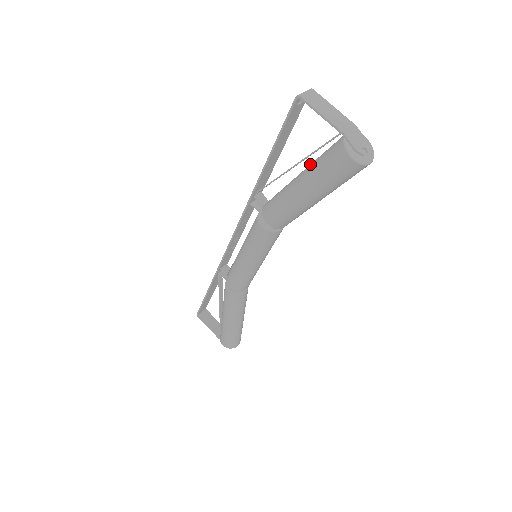
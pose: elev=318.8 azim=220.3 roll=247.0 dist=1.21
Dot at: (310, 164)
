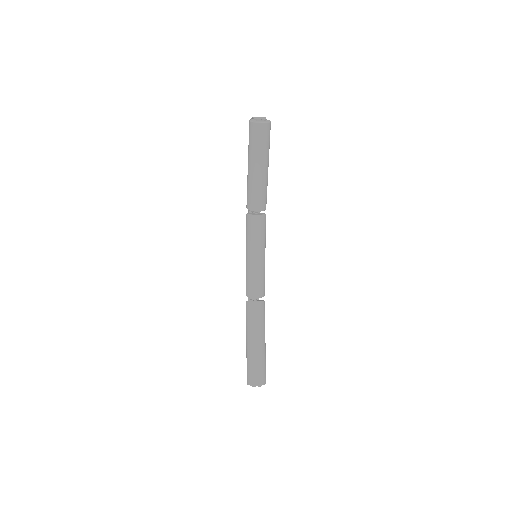
Dot at: occluded
